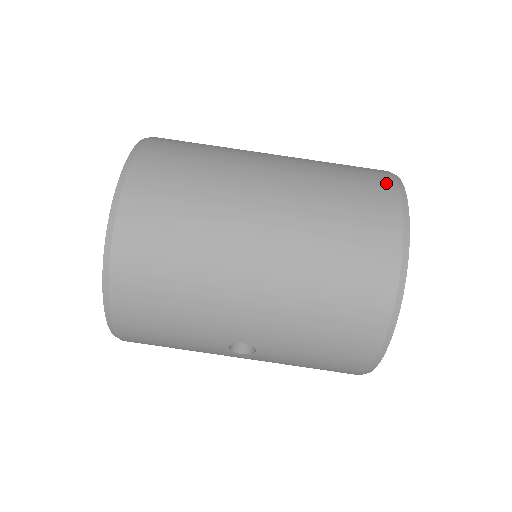
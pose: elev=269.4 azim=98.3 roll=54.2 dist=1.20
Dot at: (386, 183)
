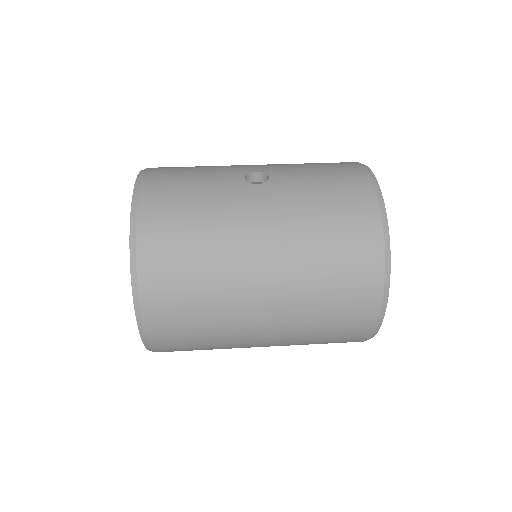
Dot at: occluded
